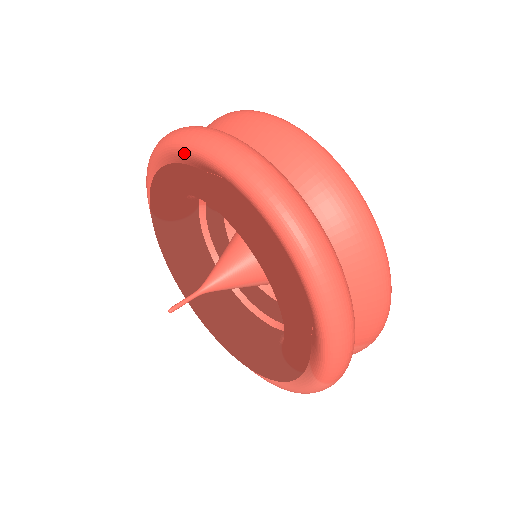
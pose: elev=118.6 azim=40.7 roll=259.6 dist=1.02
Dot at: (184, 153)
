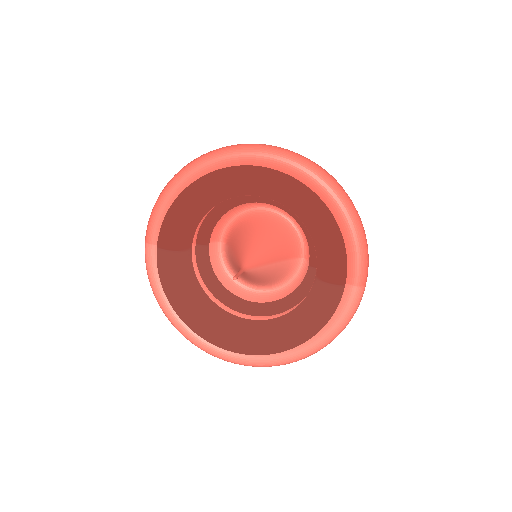
Dot at: (207, 166)
